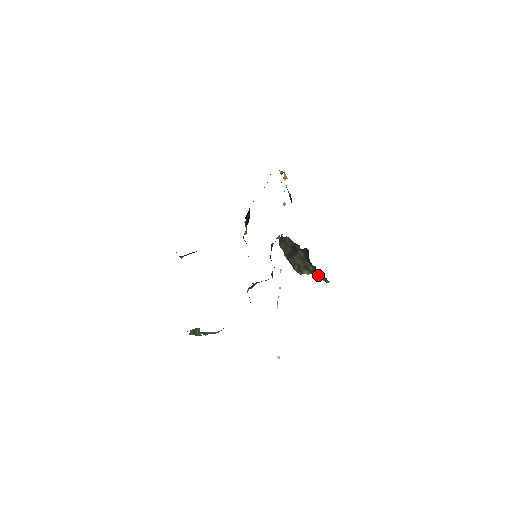
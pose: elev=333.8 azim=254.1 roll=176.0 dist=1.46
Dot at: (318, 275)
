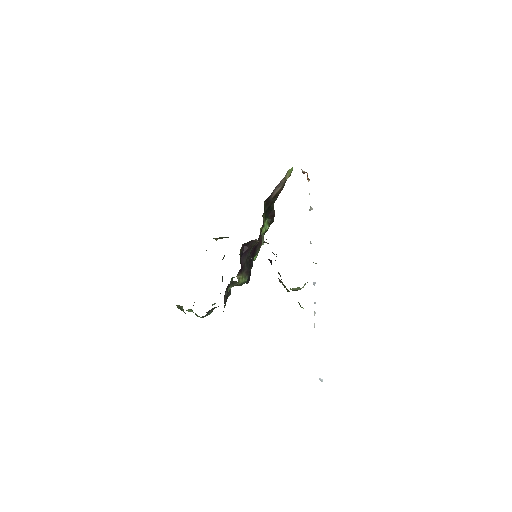
Dot at: occluded
